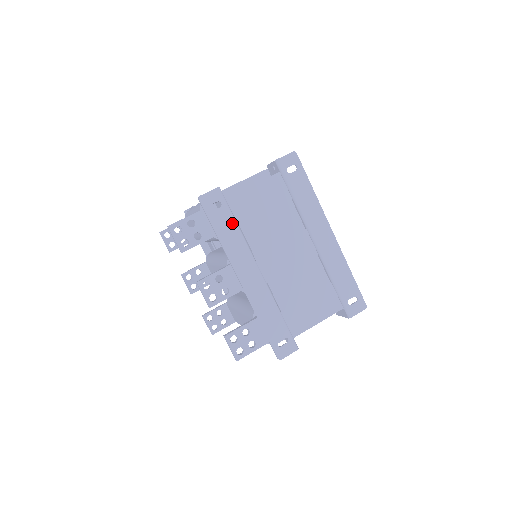
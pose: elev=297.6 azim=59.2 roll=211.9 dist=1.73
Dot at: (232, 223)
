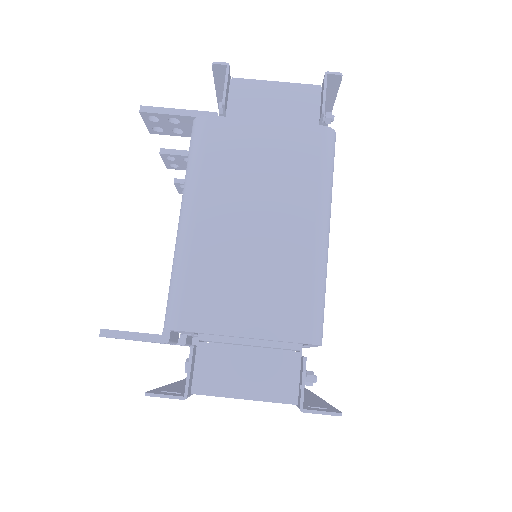
Dot at: occluded
